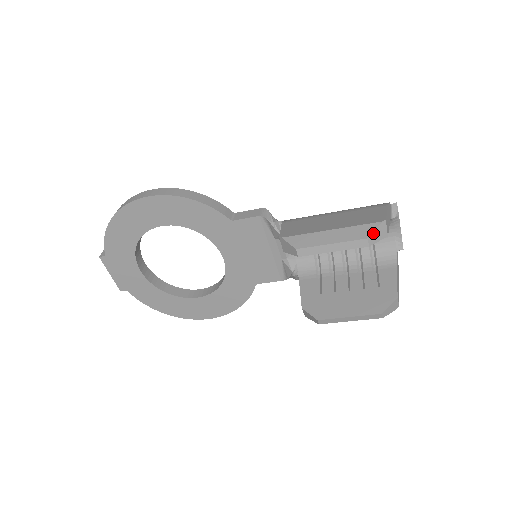
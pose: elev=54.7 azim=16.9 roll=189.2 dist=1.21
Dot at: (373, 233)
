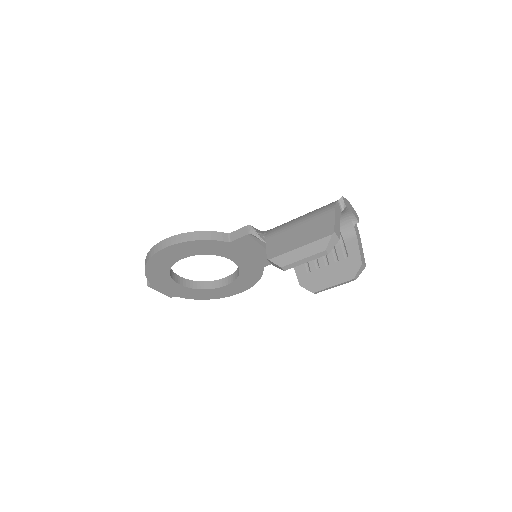
Dot at: (328, 245)
